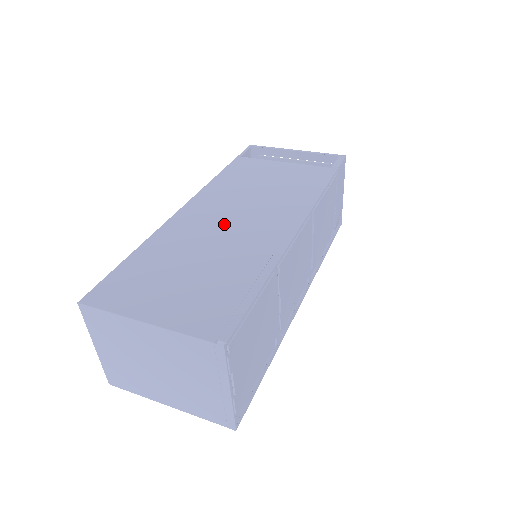
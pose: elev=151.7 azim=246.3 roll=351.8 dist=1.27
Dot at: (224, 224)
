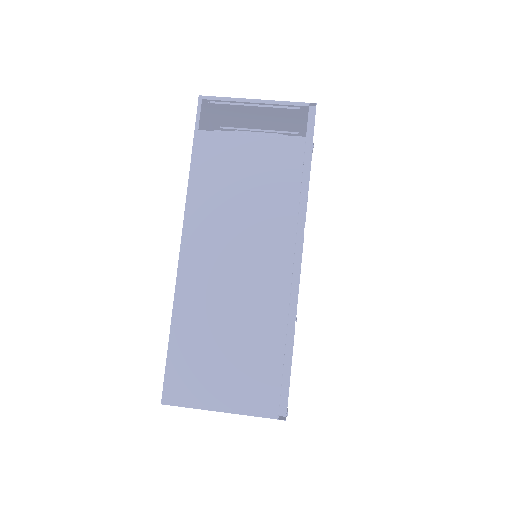
Dot at: (231, 274)
